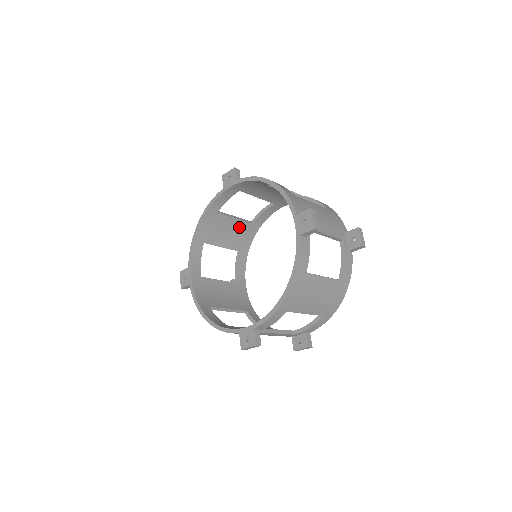
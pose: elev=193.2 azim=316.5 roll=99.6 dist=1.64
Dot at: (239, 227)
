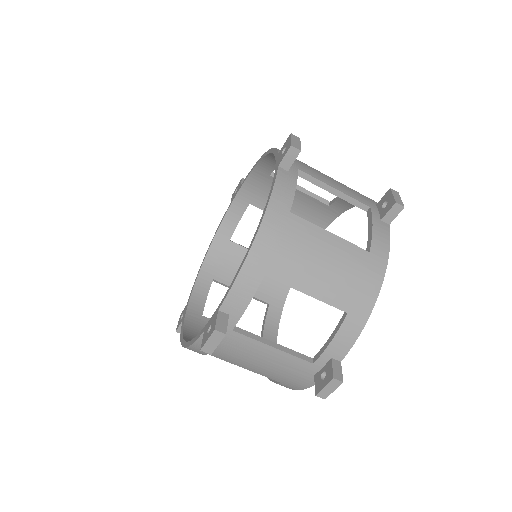
Dot at: occluded
